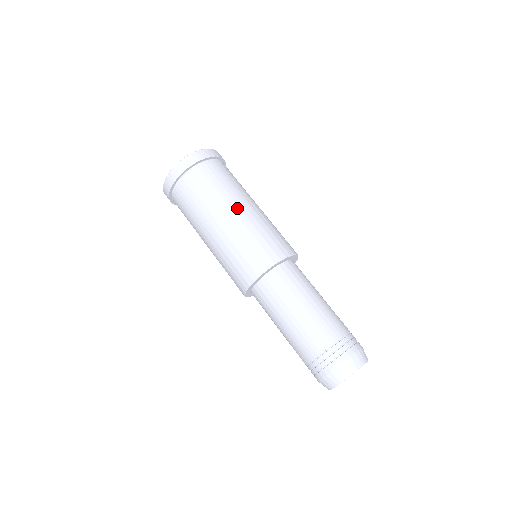
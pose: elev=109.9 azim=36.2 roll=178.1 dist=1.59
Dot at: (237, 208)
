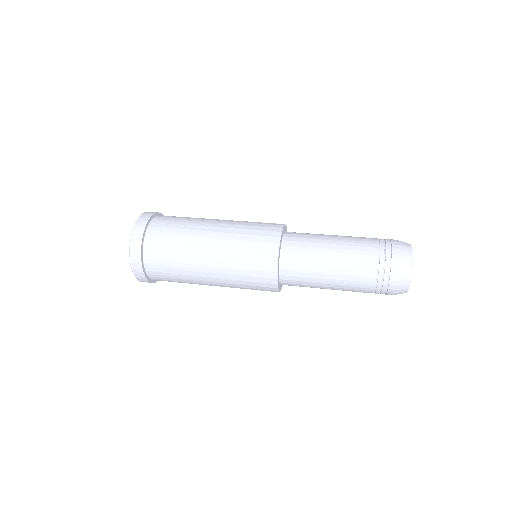
Dot at: occluded
